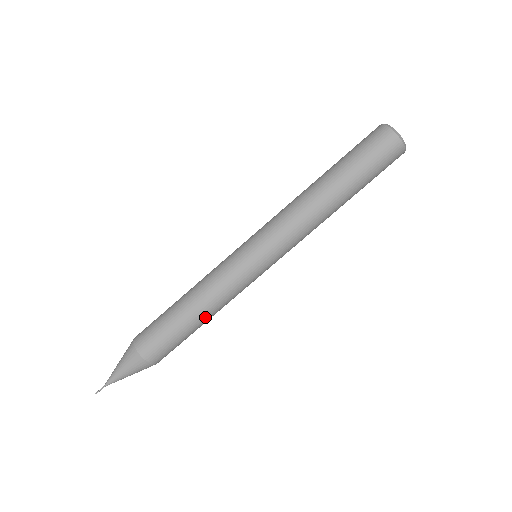
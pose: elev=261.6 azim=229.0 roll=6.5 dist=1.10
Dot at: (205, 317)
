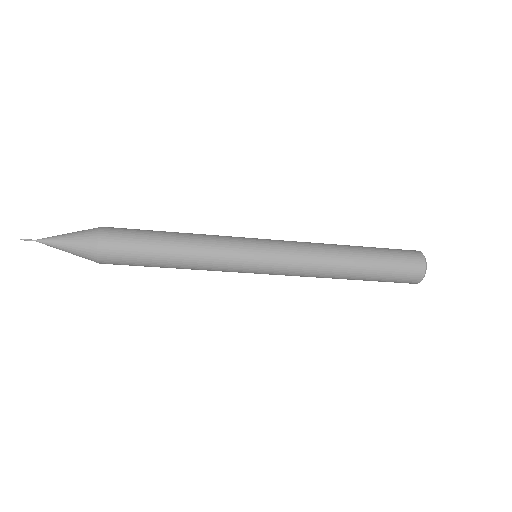
Dot at: (178, 268)
